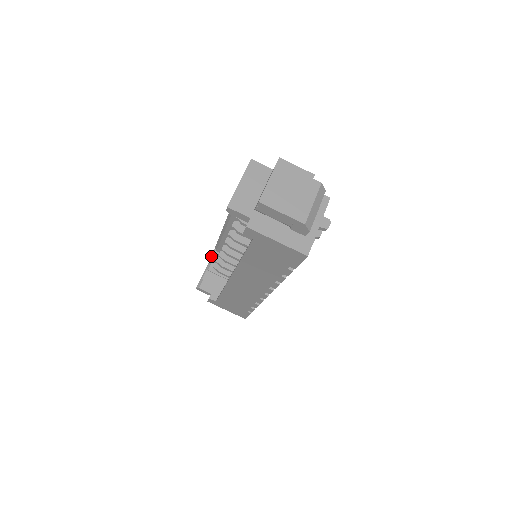
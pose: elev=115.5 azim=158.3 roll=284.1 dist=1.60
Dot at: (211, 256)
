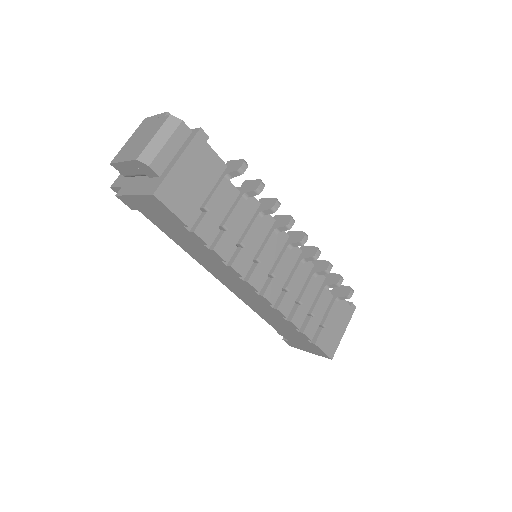
Dot at: occluded
